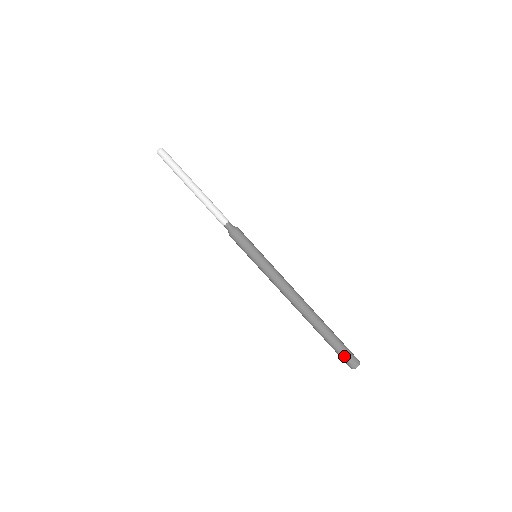
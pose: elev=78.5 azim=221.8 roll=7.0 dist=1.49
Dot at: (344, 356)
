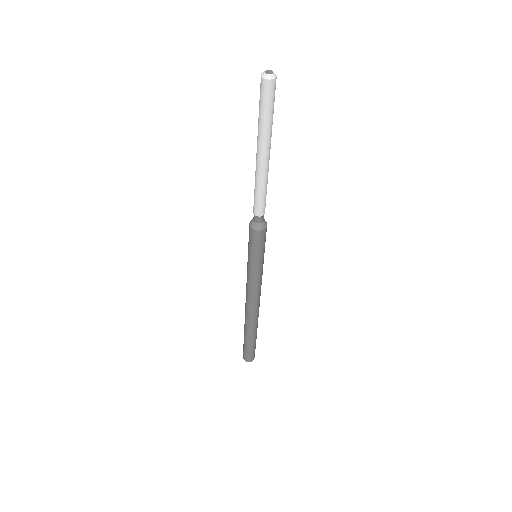
Dot at: (245, 352)
